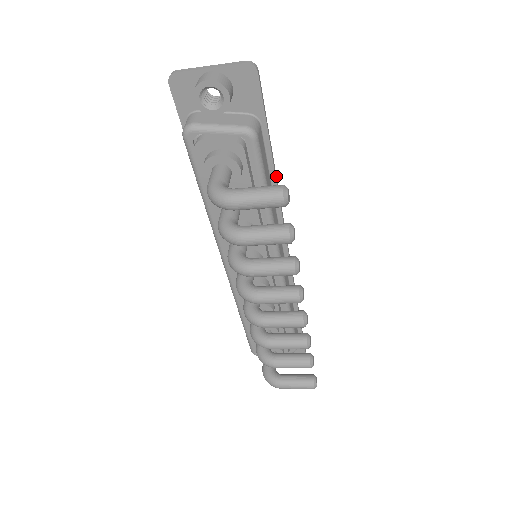
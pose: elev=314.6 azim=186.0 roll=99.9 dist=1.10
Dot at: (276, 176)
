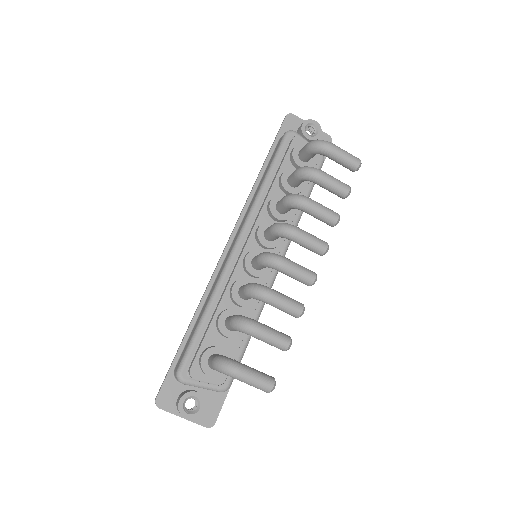
Dot at: occluded
